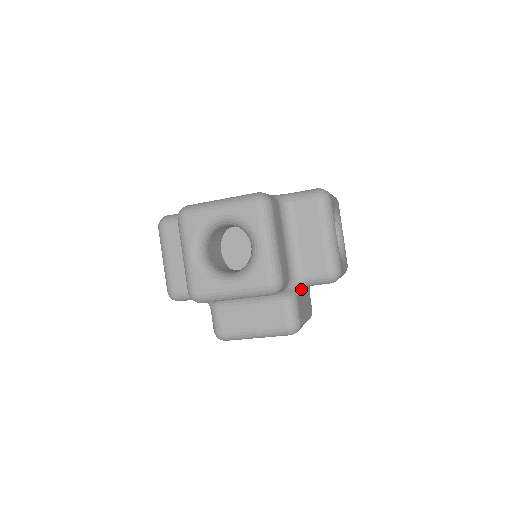
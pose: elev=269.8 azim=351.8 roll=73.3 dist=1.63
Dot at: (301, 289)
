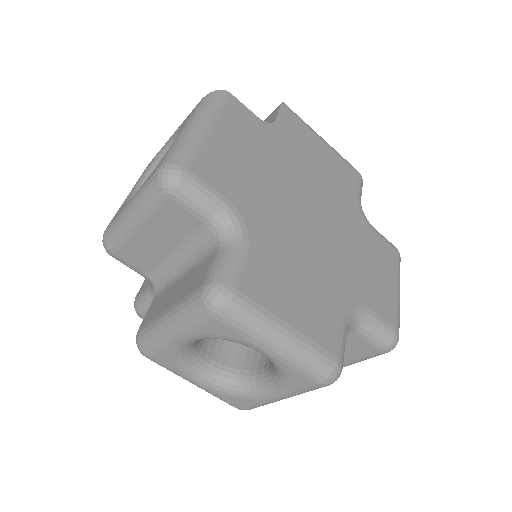
Dot at: occluded
